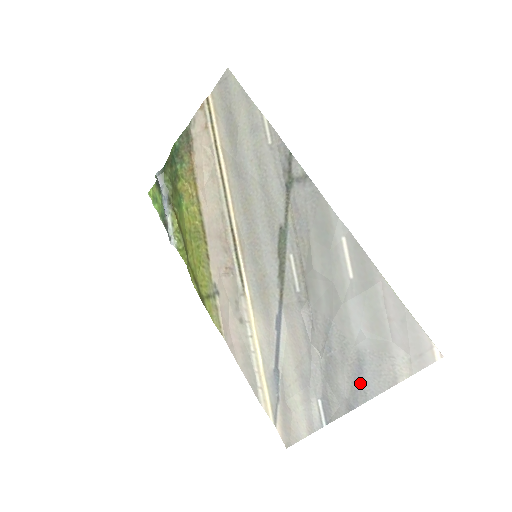
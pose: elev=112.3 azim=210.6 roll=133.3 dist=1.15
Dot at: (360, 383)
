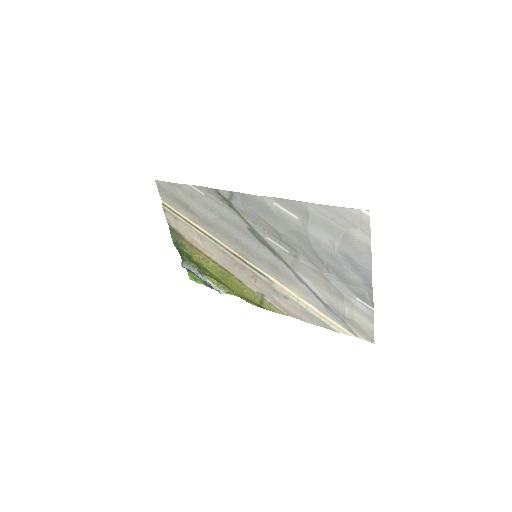
Dot at: (359, 267)
